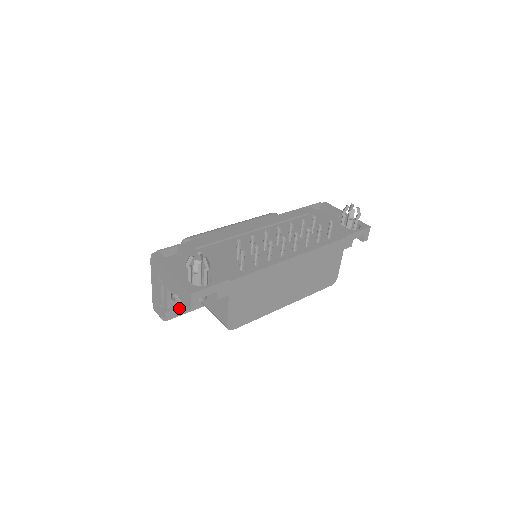
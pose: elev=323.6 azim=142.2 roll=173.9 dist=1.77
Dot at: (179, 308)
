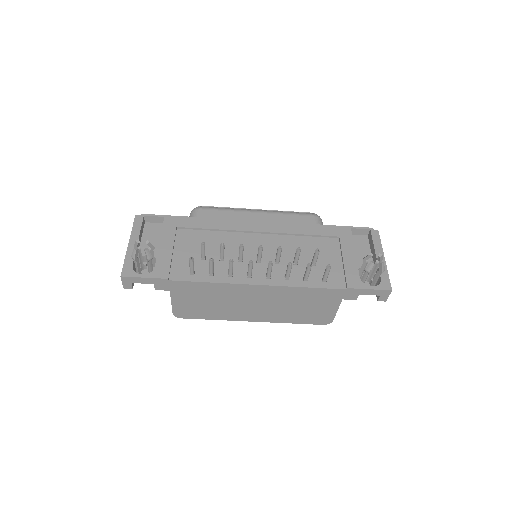
Dot at: occluded
